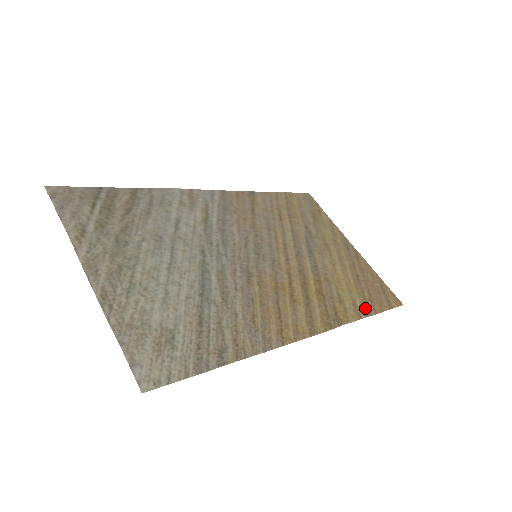
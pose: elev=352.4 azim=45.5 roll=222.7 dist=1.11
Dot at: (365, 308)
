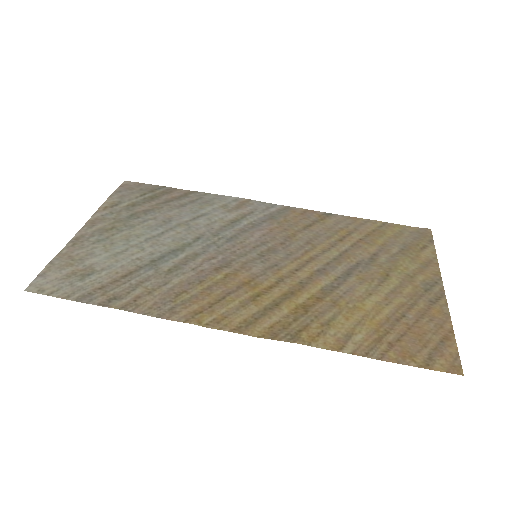
Dot at: (364, 346)
